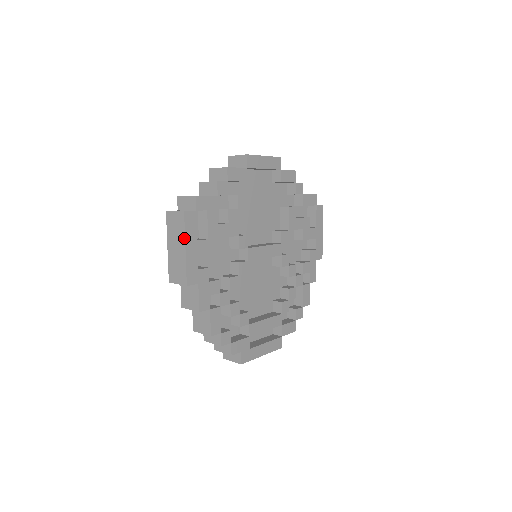
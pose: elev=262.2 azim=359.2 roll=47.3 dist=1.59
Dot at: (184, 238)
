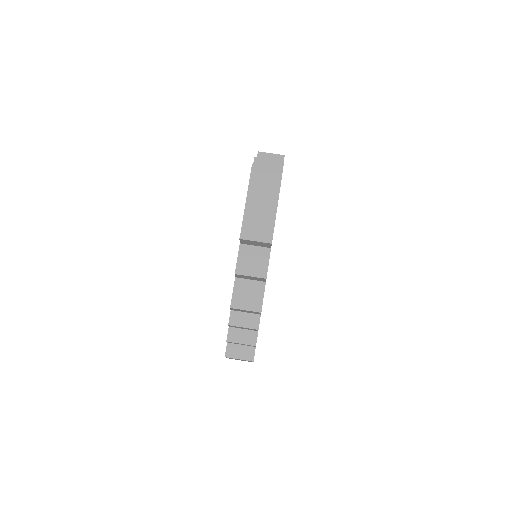
Dot at: (278, 194)
